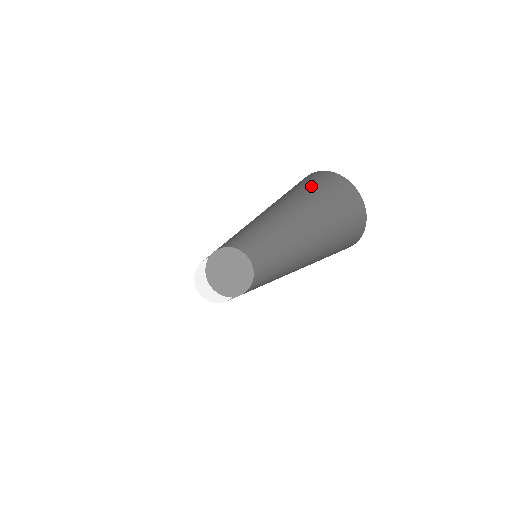
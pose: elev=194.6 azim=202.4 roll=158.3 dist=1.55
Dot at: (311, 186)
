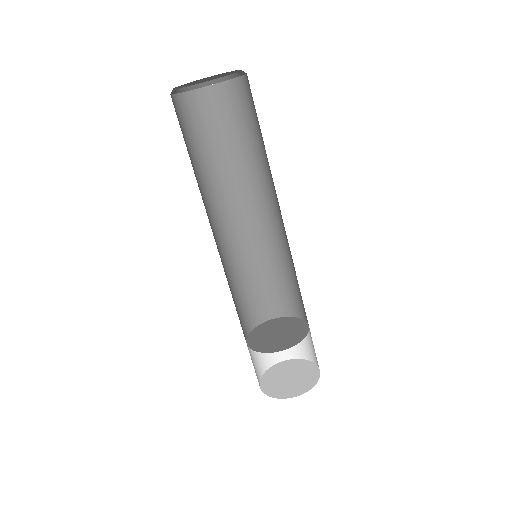
Dot at: (240, 116)
